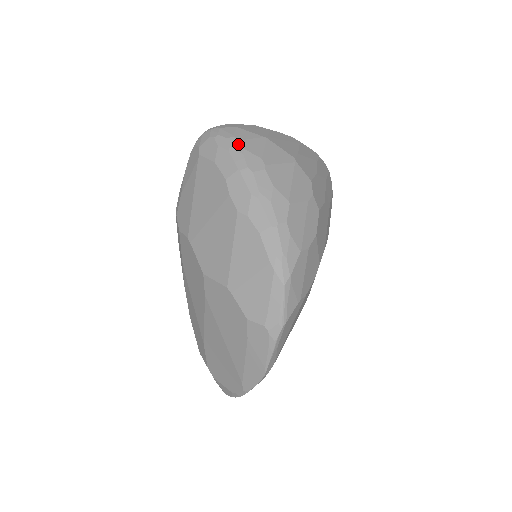
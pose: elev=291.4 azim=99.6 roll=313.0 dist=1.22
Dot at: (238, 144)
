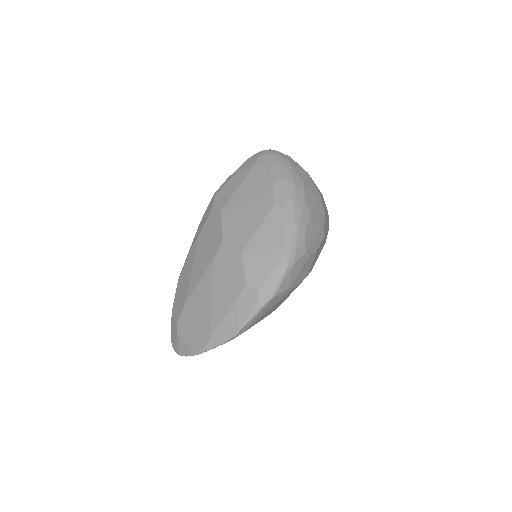
Dot at: (290, 165)
